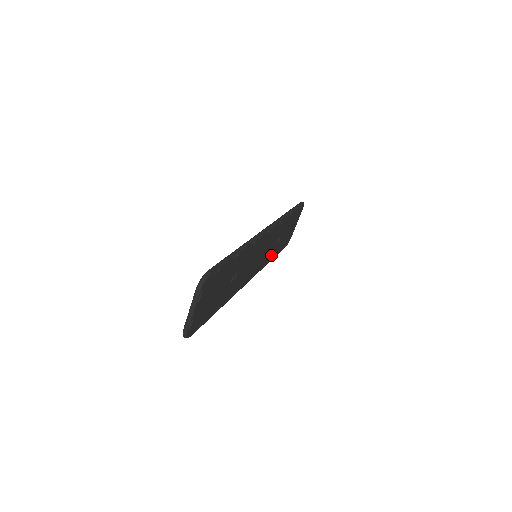
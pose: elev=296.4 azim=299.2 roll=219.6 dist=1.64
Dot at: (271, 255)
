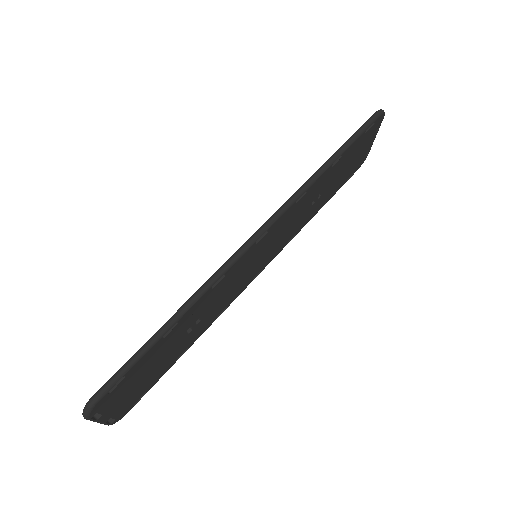
Dot at: (309, 216)
